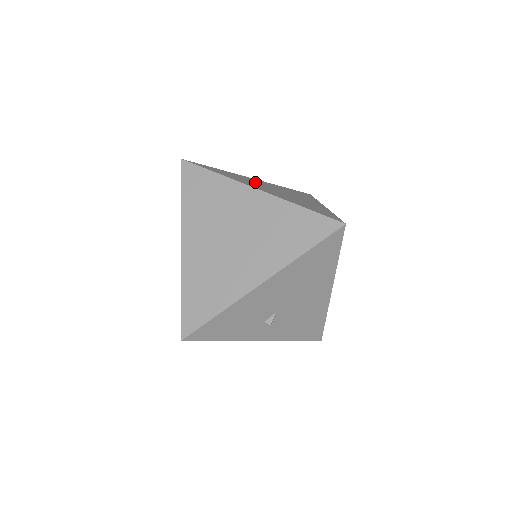
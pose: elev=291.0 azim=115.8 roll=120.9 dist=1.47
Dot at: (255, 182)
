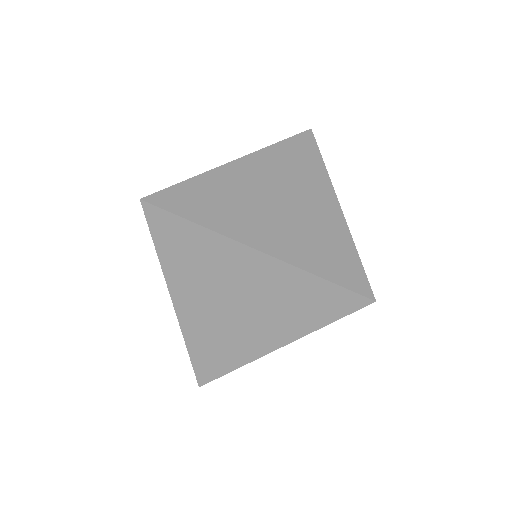
Dot at: (245, 192)
